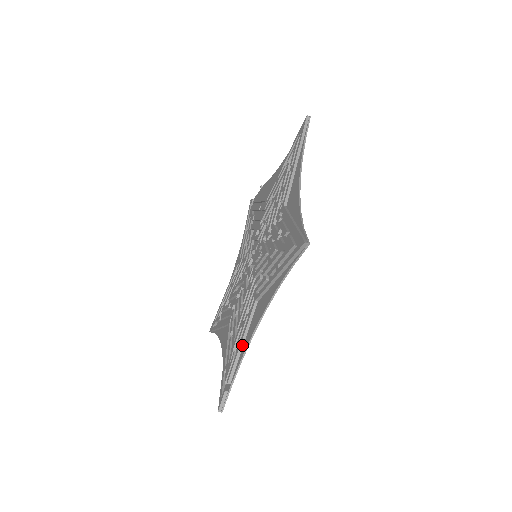
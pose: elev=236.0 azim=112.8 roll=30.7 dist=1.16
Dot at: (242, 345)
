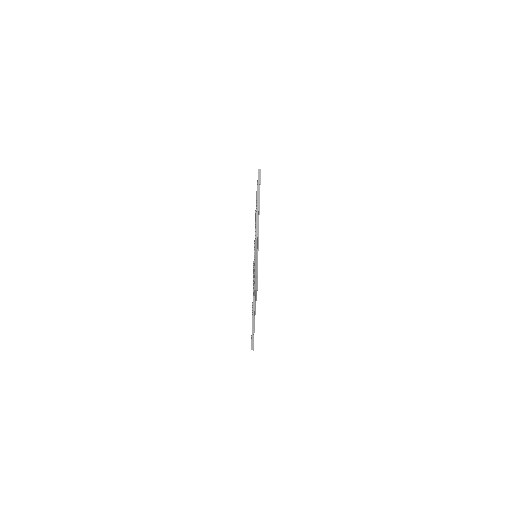
Dot at: (256, 258)
